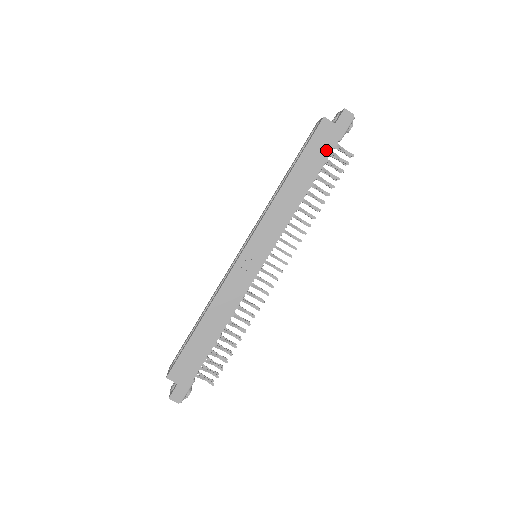
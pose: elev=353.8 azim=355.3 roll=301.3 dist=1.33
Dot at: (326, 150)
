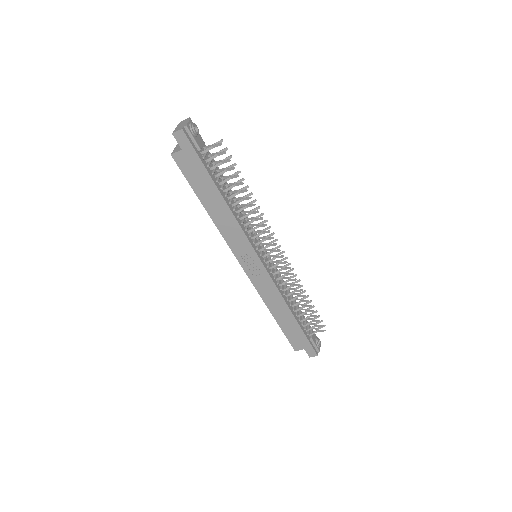
Dot at: (200, 170)
